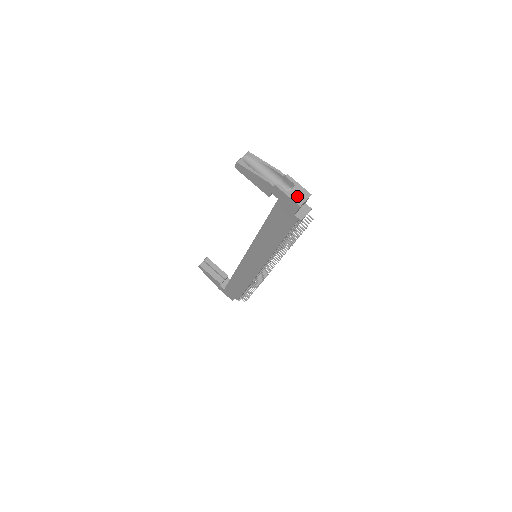
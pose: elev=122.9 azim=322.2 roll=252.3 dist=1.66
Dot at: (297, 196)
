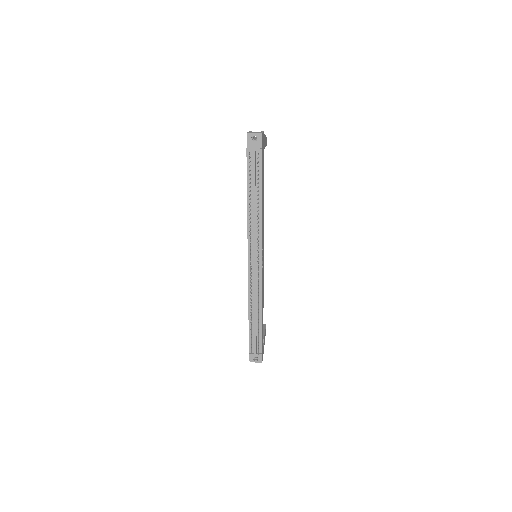
Dot at: (253, 132)
